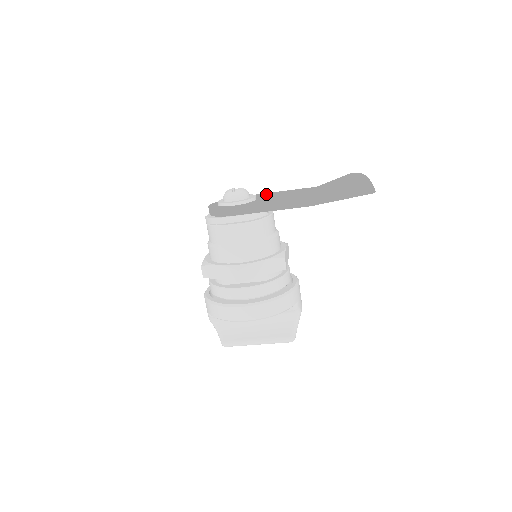
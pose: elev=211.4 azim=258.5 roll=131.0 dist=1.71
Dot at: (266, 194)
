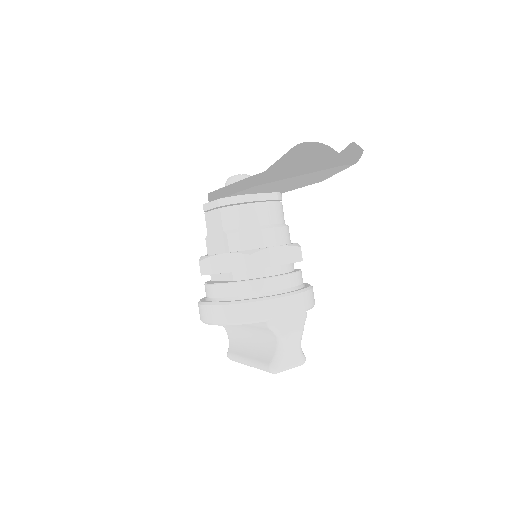
Dot at: occluded
